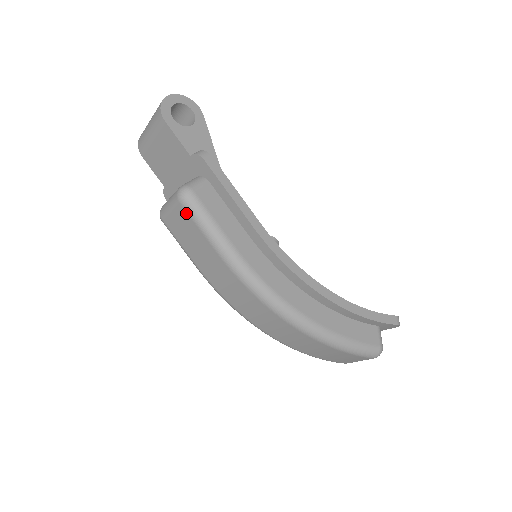
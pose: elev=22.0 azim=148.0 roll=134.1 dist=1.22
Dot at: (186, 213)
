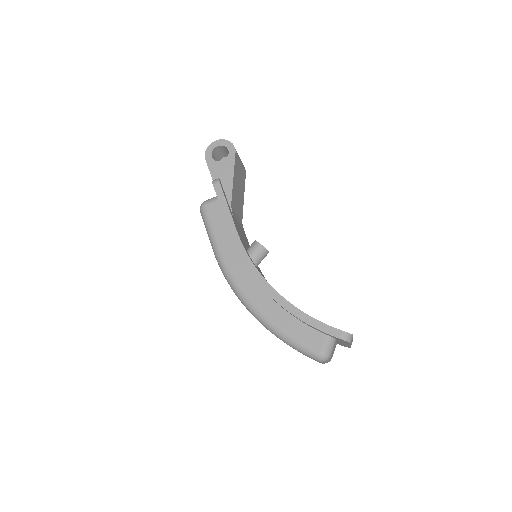
Dot at: occluded
